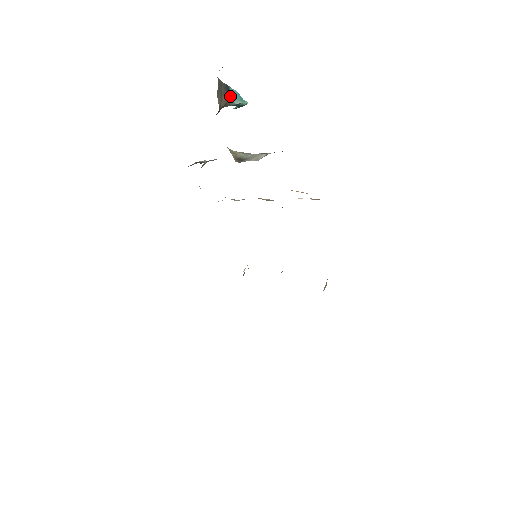
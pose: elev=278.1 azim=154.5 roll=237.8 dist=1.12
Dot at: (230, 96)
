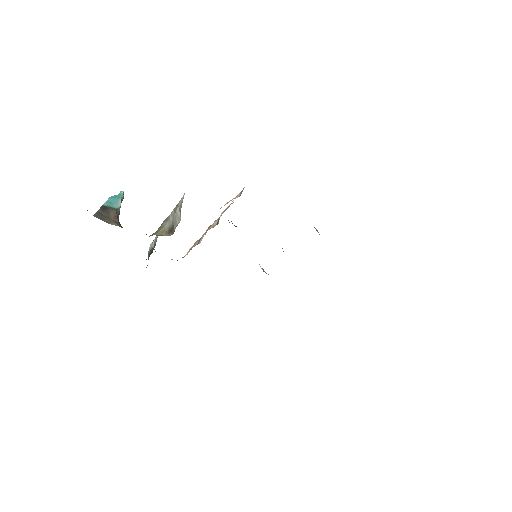
Dot at: (112, 209)
